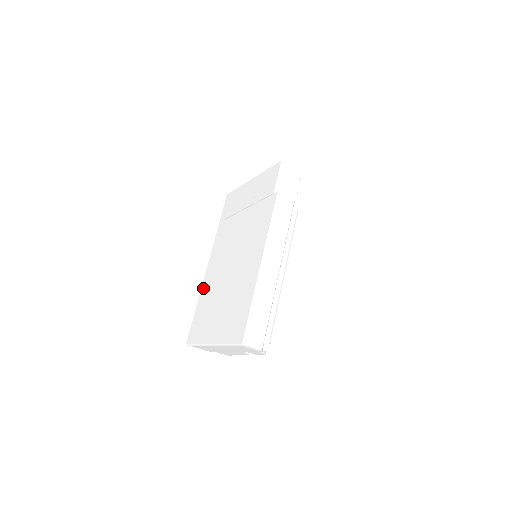
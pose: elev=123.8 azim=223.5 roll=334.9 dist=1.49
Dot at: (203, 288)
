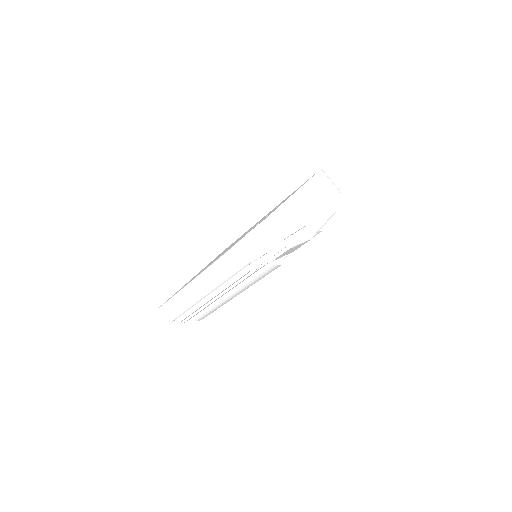
Dot at: occluded
